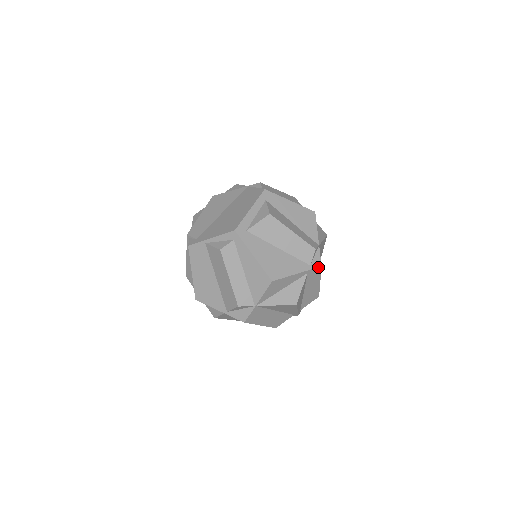
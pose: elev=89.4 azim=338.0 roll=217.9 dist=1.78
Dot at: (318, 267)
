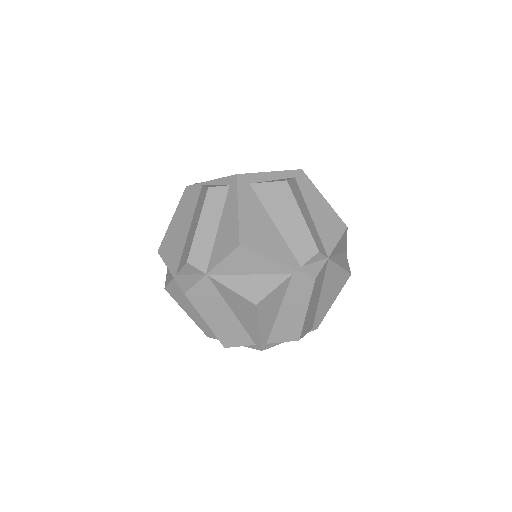
Dot at: (310, 276)
